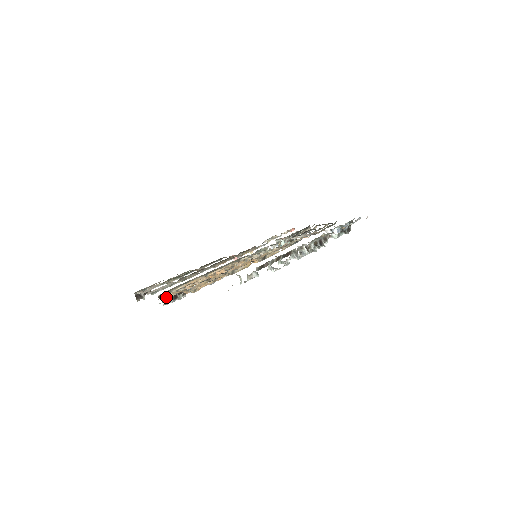
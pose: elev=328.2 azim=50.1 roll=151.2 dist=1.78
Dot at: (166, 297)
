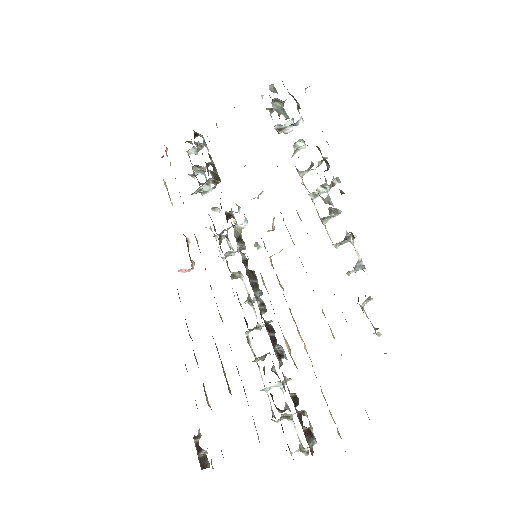
Dot at: (310, 451)
